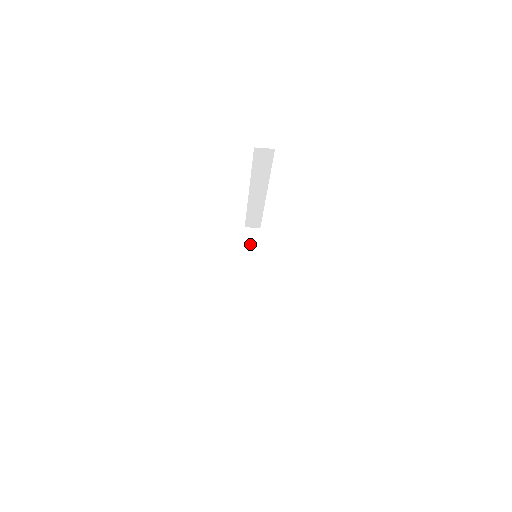
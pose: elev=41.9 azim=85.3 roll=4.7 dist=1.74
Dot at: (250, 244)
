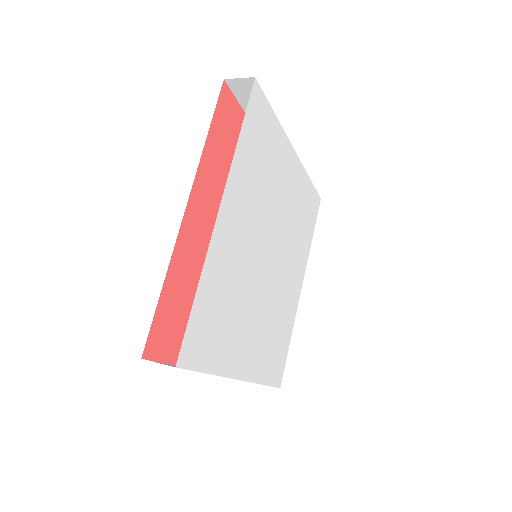
Dot at: occluded
